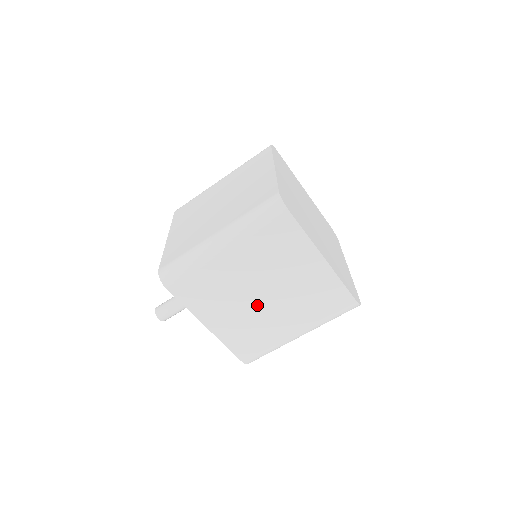
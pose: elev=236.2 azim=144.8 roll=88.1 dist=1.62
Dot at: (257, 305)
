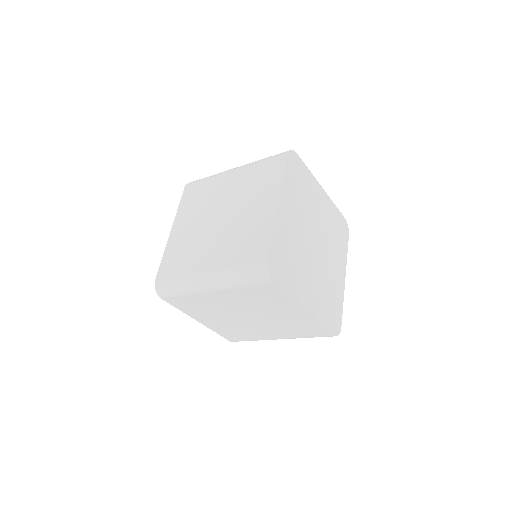
Dot at: (243, 320)
